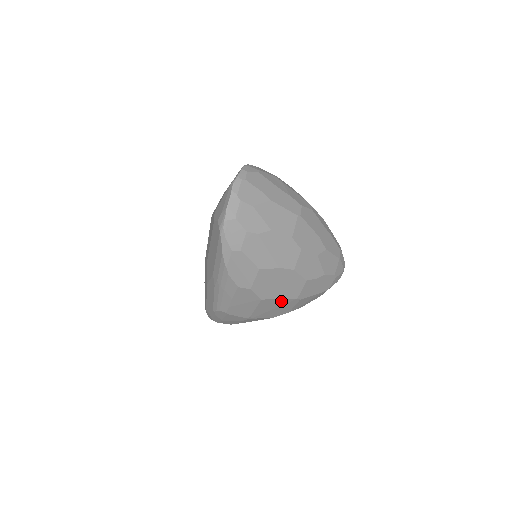
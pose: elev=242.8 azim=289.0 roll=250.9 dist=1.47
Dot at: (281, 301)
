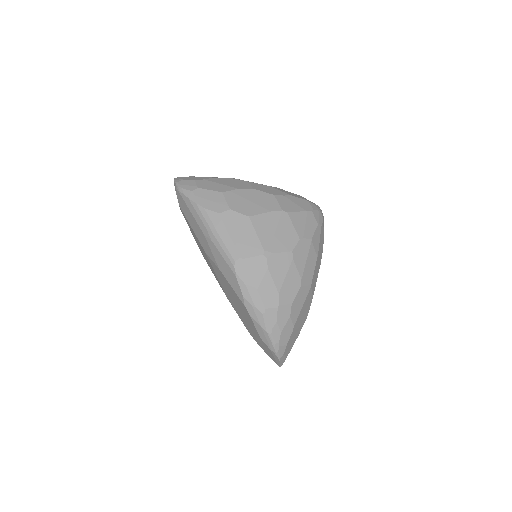
Dot at: (271, 217)
